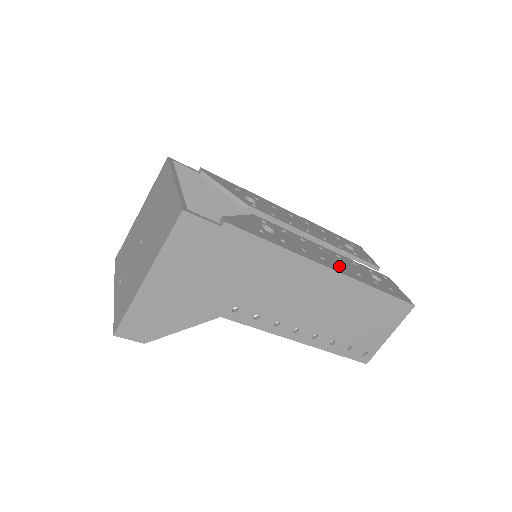
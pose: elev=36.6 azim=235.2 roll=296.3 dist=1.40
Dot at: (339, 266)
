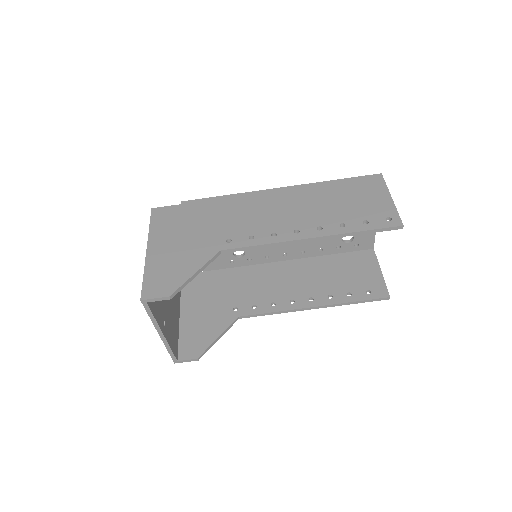
Dot at: occluded
